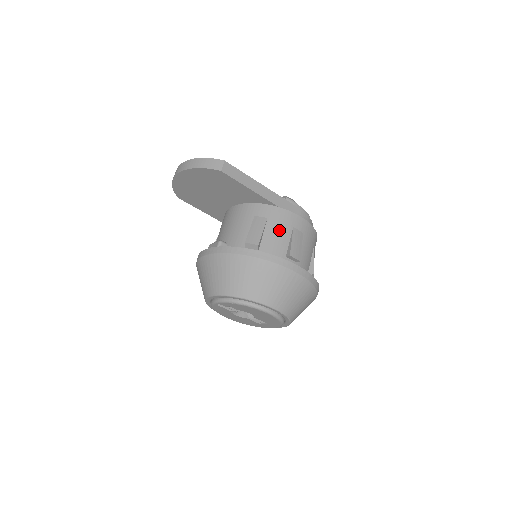
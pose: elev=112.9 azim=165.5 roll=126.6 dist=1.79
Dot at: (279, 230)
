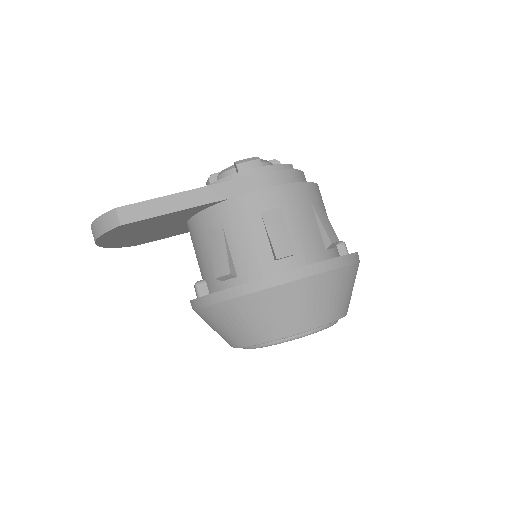
Dot at: (245, 232)
